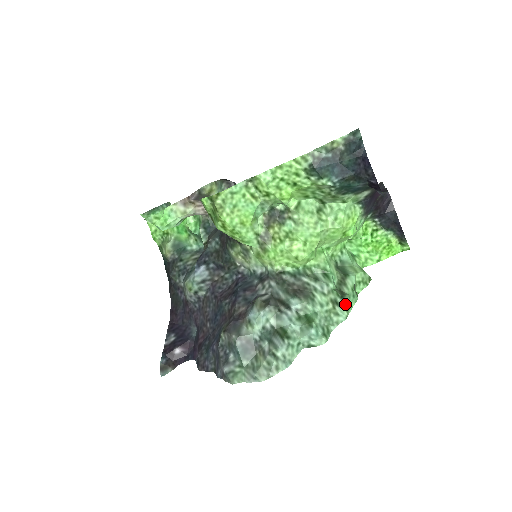
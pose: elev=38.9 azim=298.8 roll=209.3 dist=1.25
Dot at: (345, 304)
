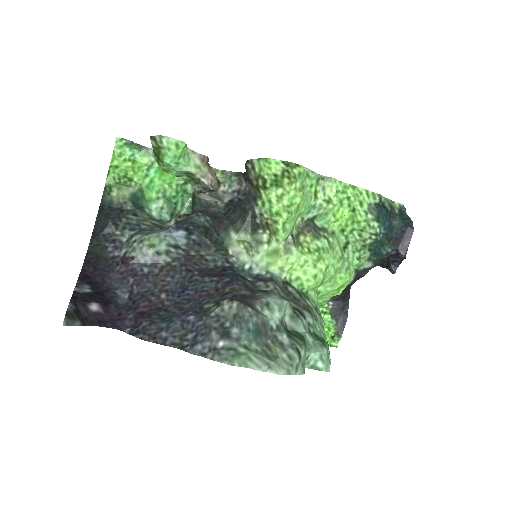
Dot at: occluded
